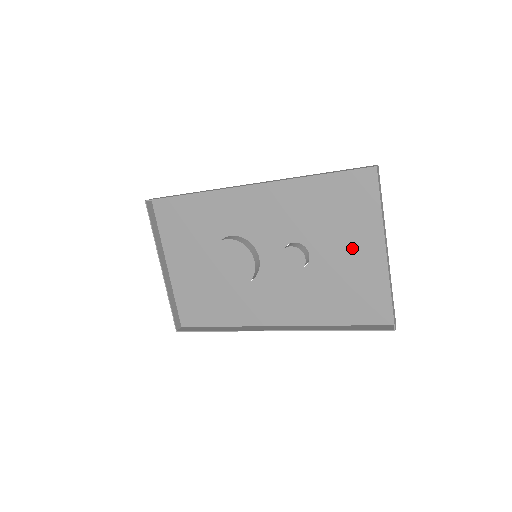
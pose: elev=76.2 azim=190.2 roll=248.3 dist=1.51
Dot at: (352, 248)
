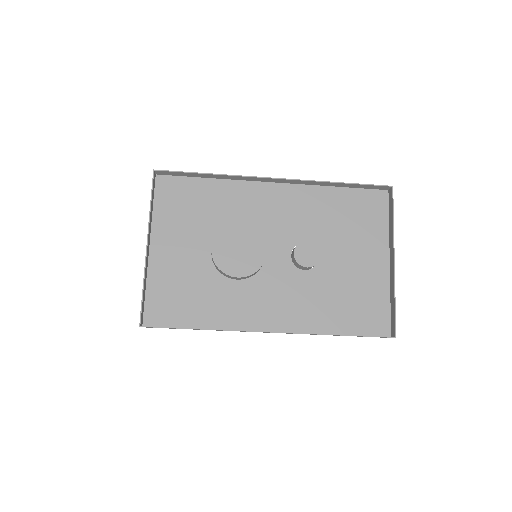
Dot at: (360, 256)
